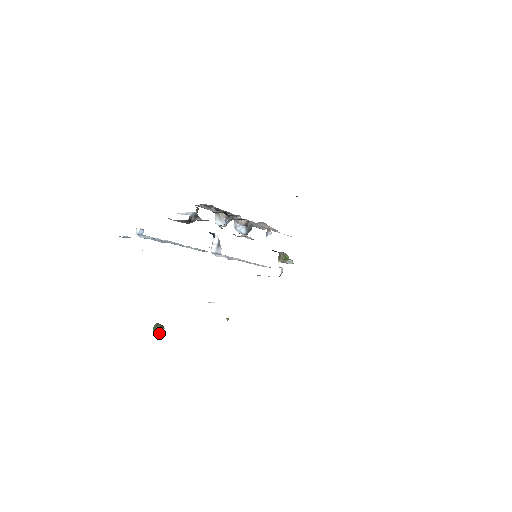
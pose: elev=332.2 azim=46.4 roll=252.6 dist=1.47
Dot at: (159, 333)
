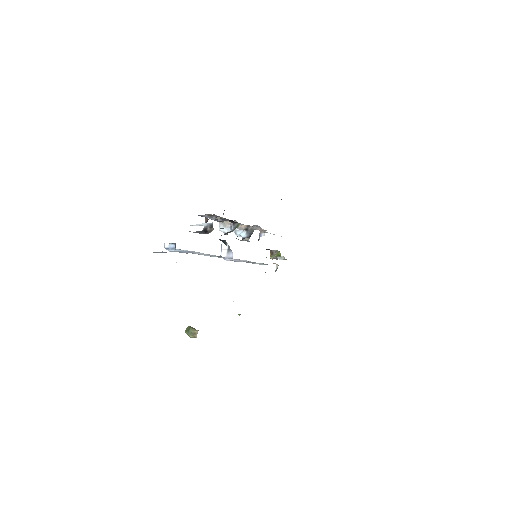
Dot at: (194, 335)
